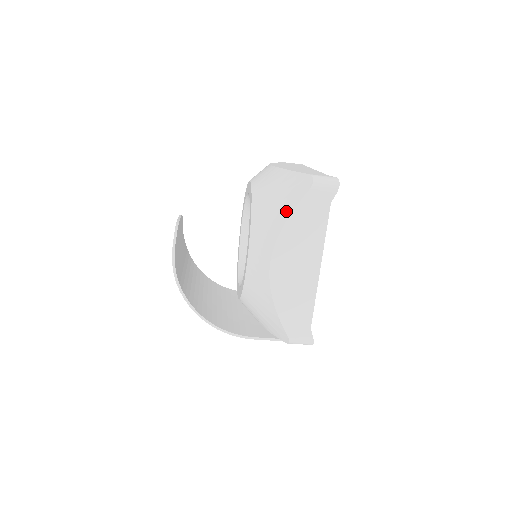
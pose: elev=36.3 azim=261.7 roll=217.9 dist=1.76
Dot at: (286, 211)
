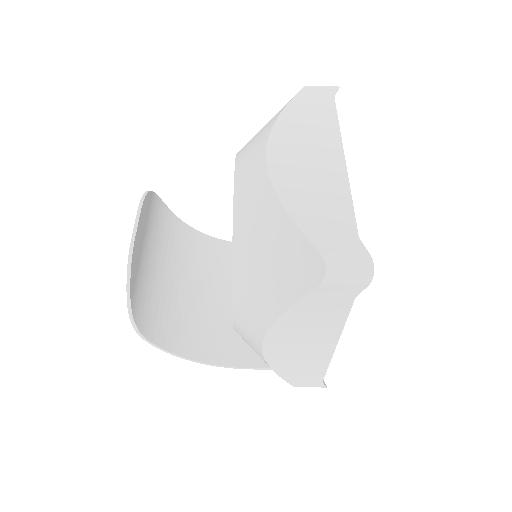
Dot at: (281, 300)
